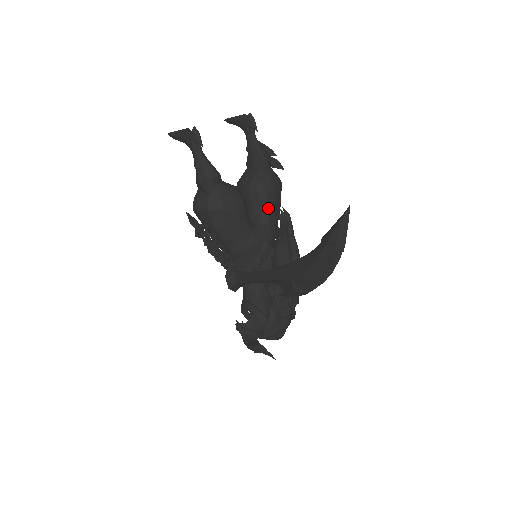
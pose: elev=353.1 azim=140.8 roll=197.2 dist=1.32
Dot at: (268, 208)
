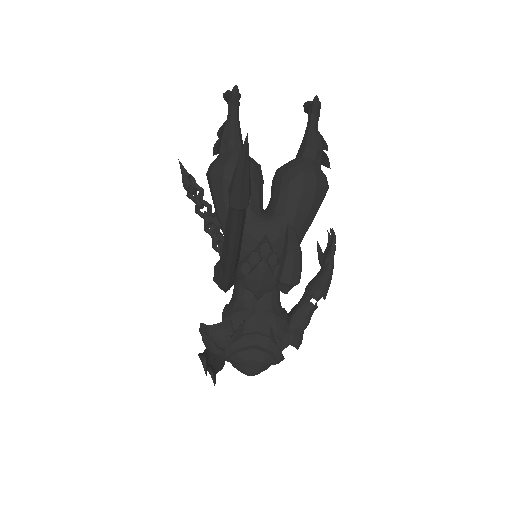
Dot at: (287, 202)
